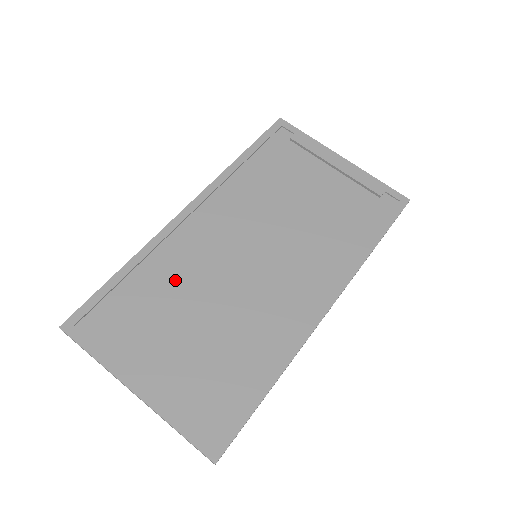
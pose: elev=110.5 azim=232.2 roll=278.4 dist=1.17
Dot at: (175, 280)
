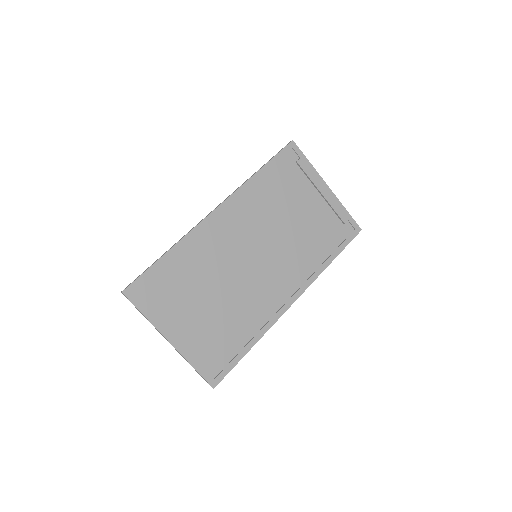
Dot at: (201, 266)
